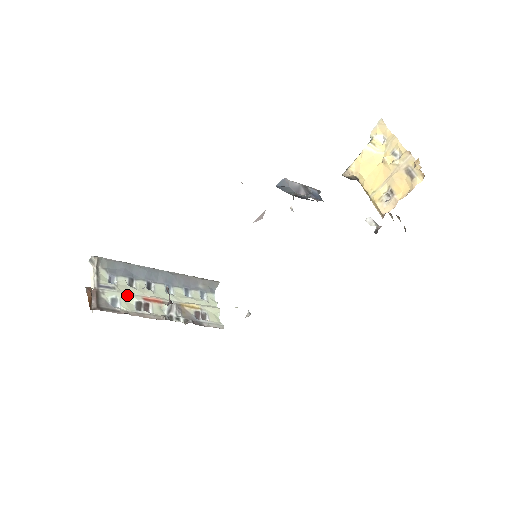
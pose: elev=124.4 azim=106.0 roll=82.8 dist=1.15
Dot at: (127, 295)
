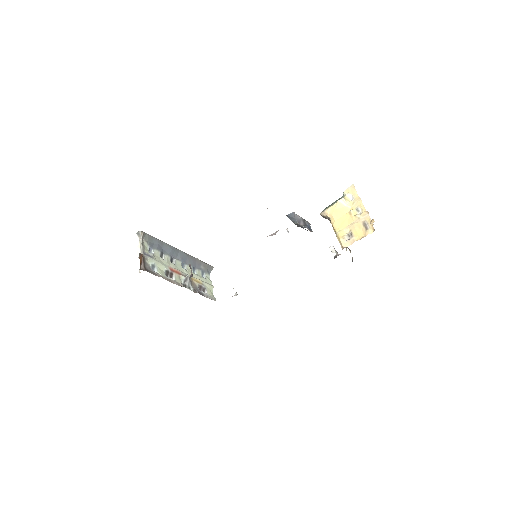
Dot at: (161, 264)
